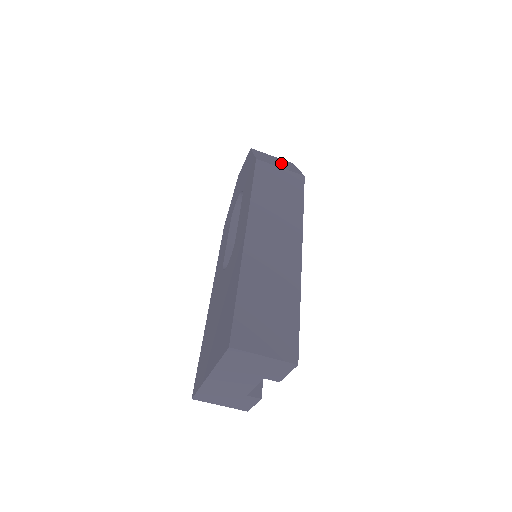
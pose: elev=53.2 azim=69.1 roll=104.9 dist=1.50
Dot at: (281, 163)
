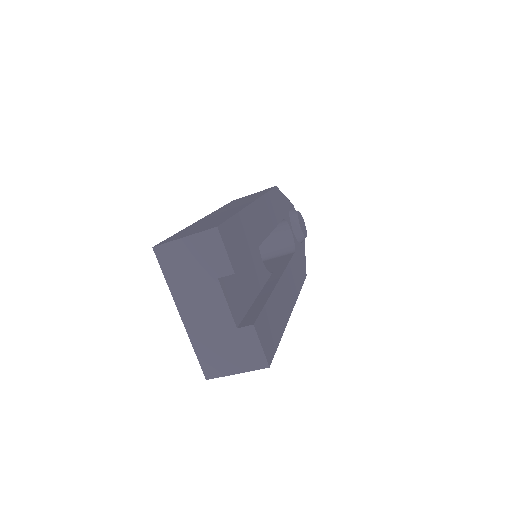
Dot at: occluded
